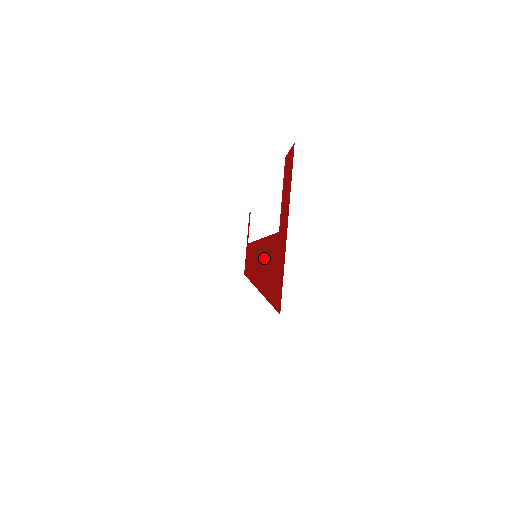
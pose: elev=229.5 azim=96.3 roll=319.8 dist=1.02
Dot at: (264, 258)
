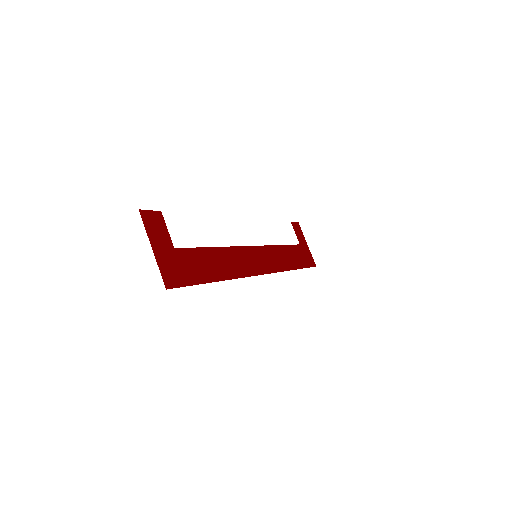
Dot at: (220, 259)
